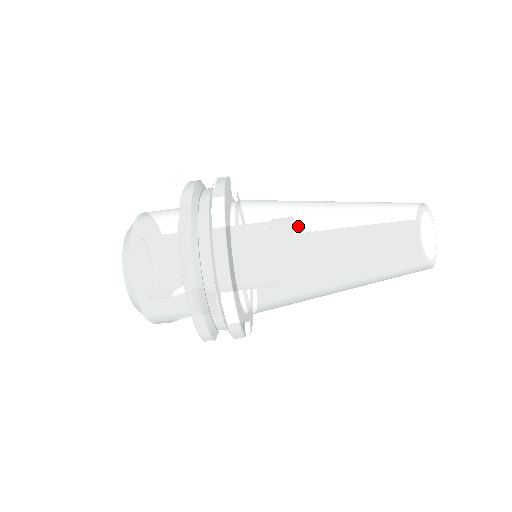
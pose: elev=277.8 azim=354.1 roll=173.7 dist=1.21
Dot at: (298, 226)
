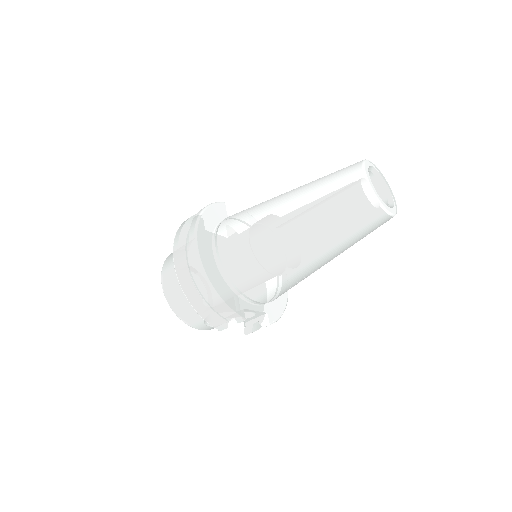
Dot at: (256, 216)
